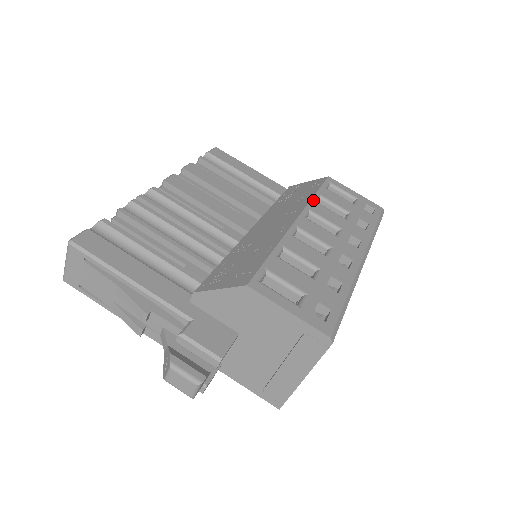
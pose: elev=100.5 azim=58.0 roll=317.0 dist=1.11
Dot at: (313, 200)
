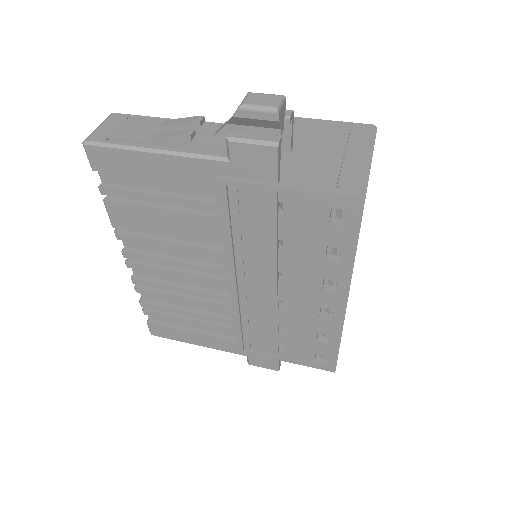
Dot at: occluded
